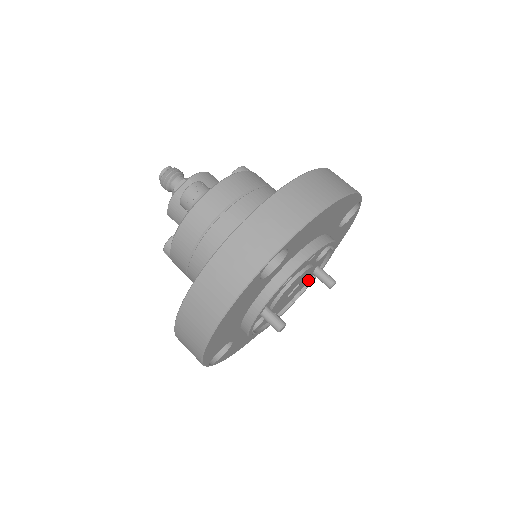
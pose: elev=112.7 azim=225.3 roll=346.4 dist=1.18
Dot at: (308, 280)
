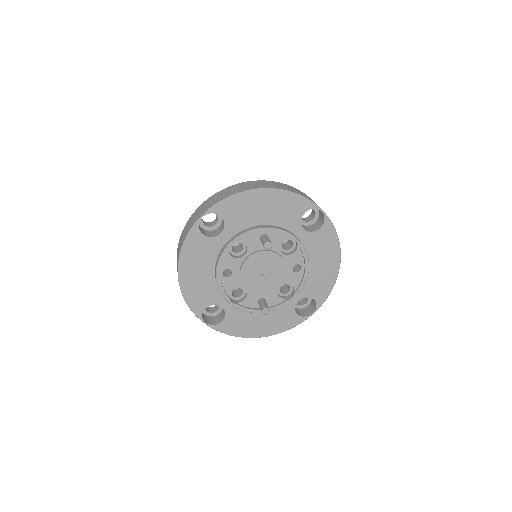
Dot at: (248, 305)
